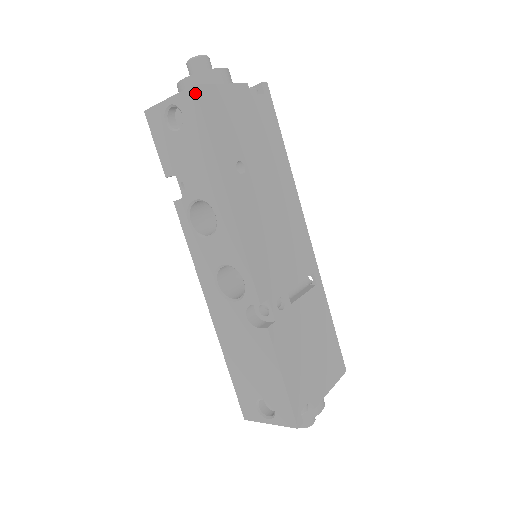
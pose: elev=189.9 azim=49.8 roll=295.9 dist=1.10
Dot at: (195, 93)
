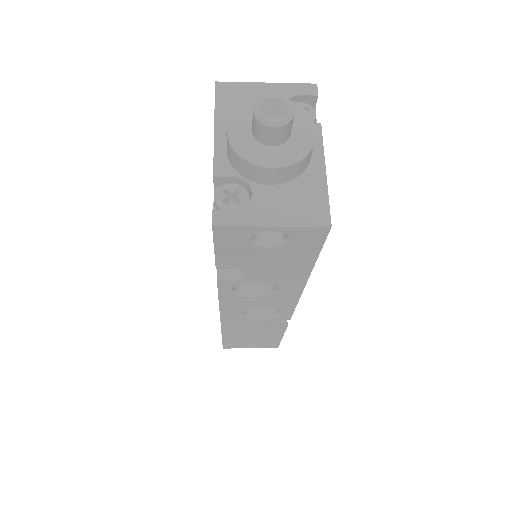
Dot at: (327, 232)
